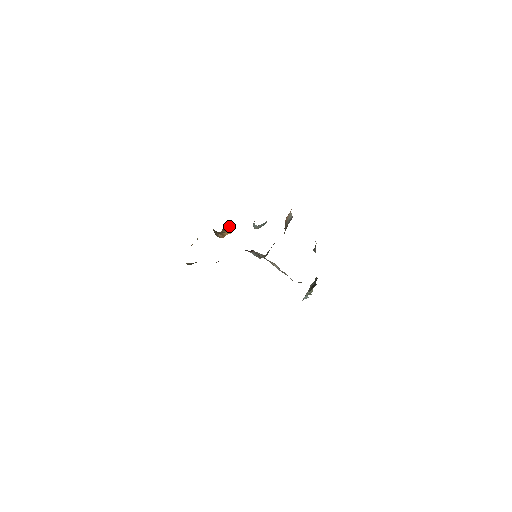
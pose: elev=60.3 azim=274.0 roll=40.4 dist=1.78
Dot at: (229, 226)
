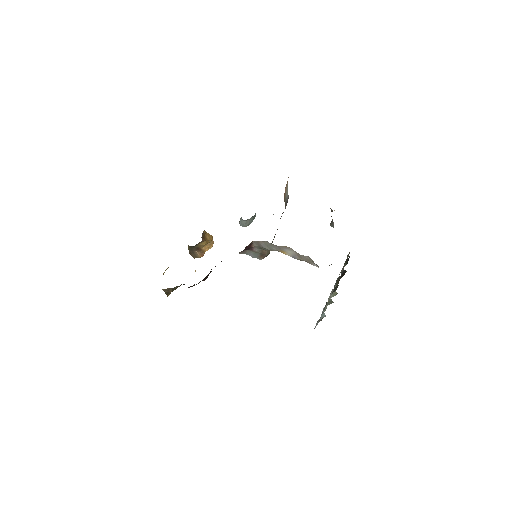
Dot at: (208, 234)
